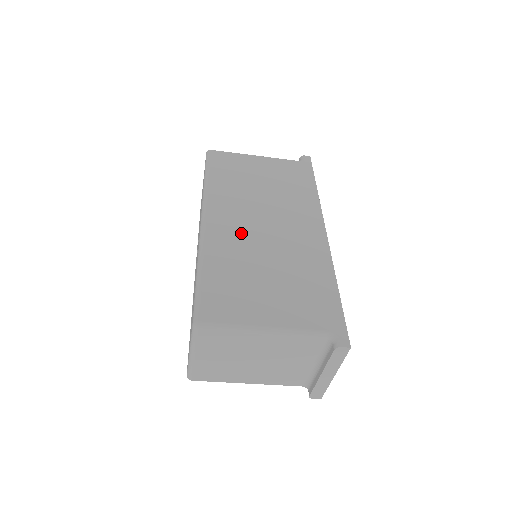
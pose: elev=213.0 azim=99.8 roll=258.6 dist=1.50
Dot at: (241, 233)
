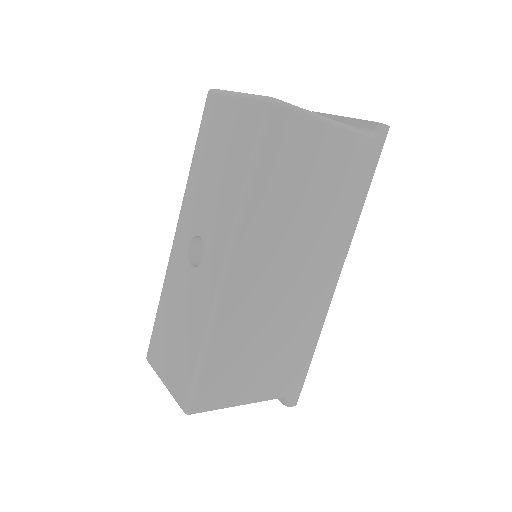
Dot at: (260, 292)
